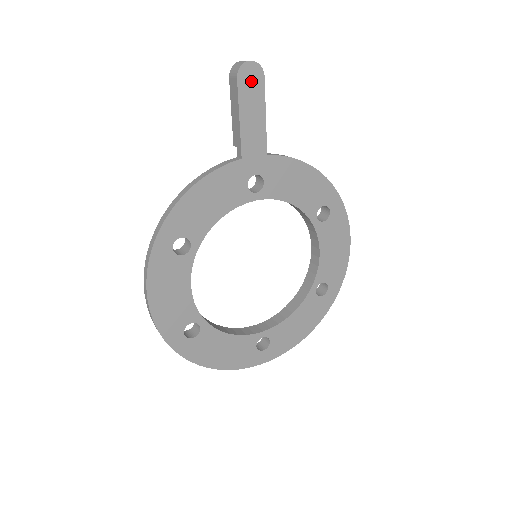
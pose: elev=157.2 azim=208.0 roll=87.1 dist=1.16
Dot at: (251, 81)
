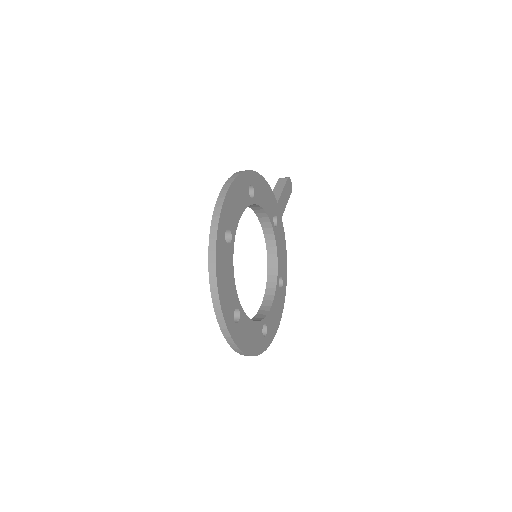
Dot at: (289, 187)
